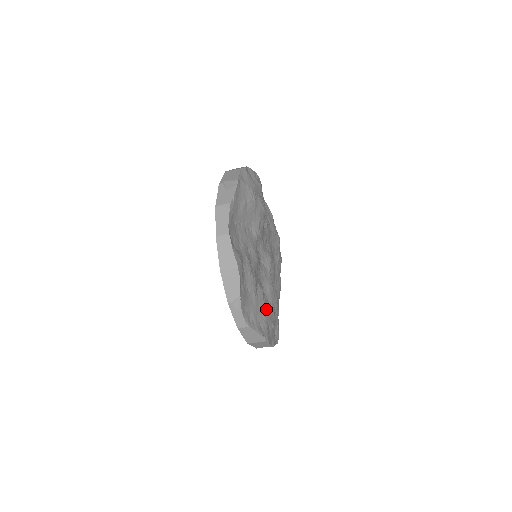
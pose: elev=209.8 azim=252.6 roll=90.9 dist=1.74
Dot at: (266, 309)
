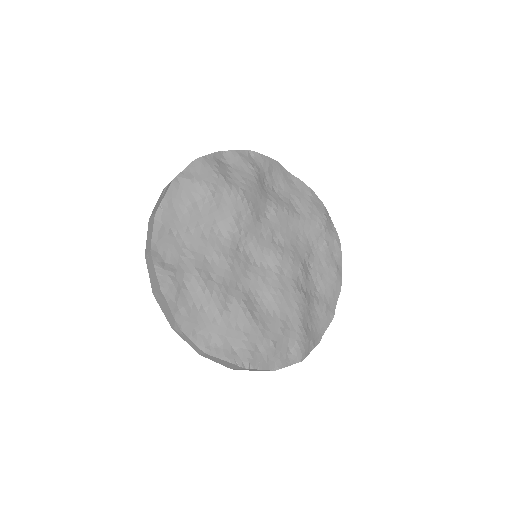
Dot at: (253, 325)
